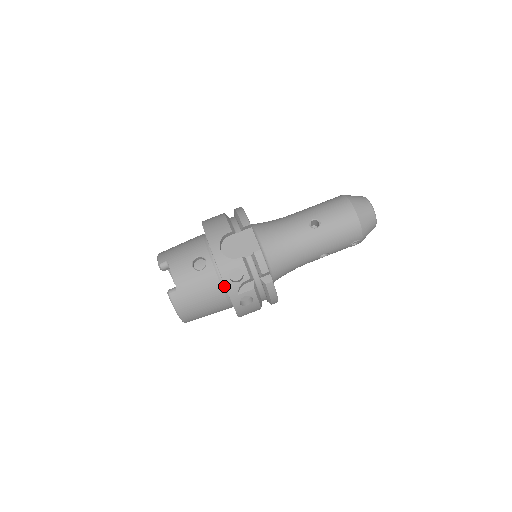
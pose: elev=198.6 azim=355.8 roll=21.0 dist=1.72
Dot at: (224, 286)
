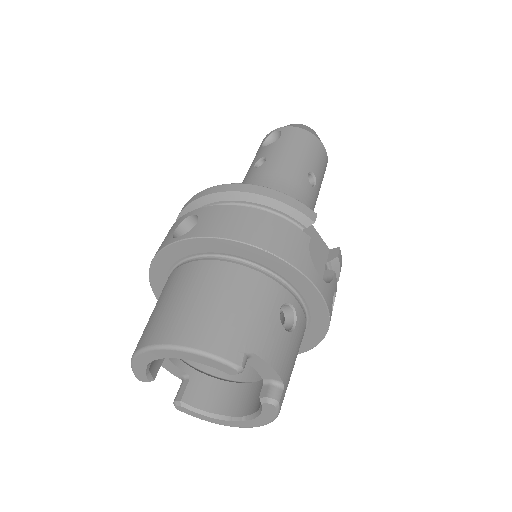
Dot at: occluded
